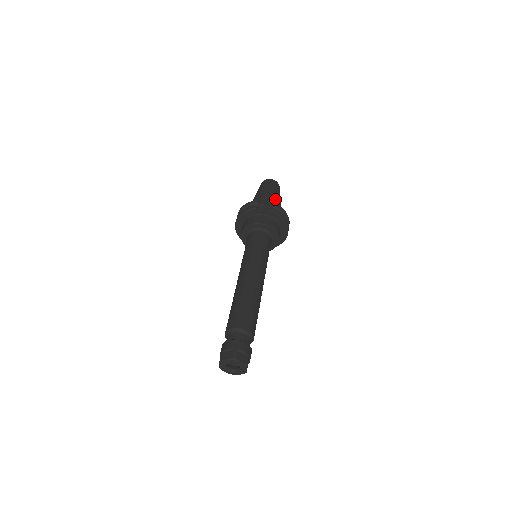
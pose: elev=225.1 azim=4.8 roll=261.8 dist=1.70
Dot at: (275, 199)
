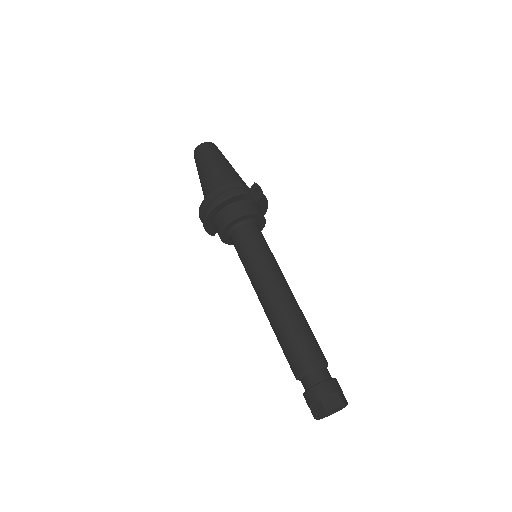
Dot at: (238, 174)
